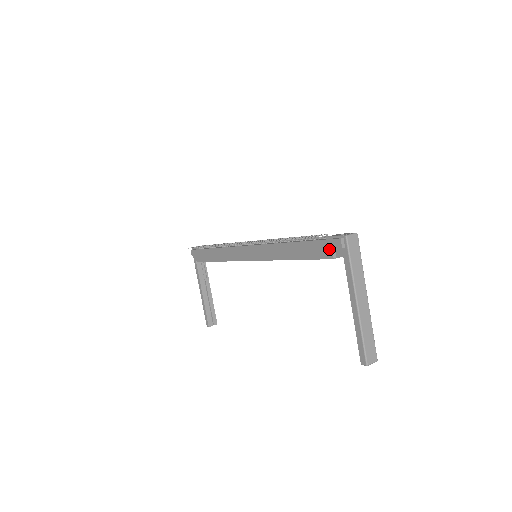
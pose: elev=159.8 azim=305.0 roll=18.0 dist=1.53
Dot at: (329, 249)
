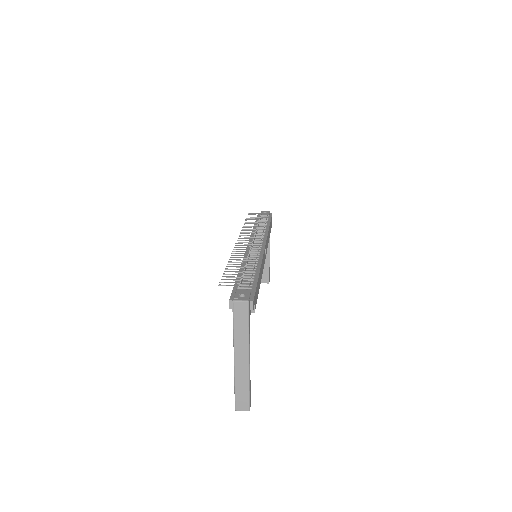
Dot at: occluded
